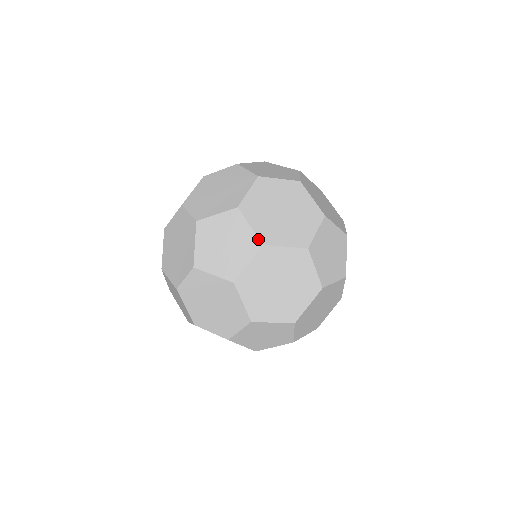
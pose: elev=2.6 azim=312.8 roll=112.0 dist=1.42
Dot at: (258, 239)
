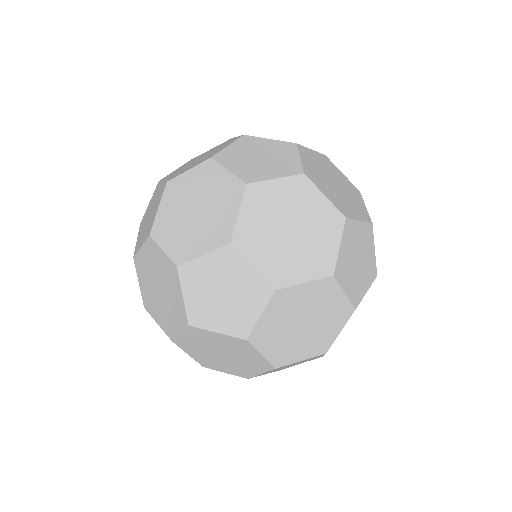
Dot at: (267, 283)
